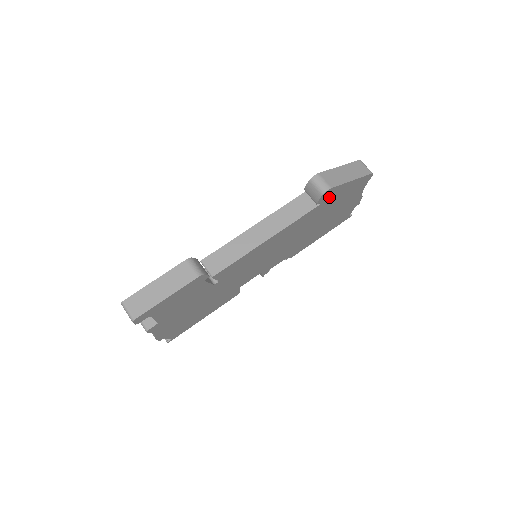
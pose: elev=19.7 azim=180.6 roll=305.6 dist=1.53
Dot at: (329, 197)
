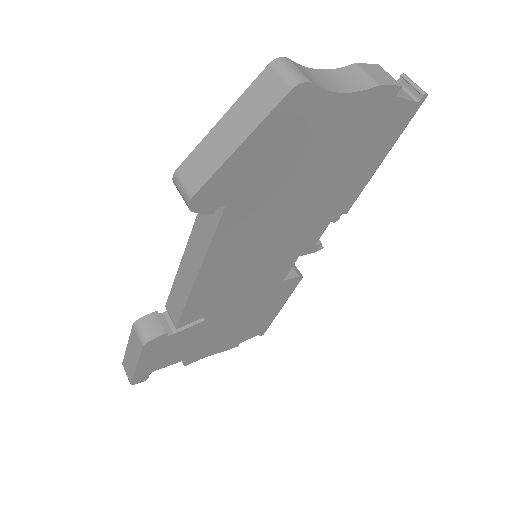
Dot at: (227, 190)
